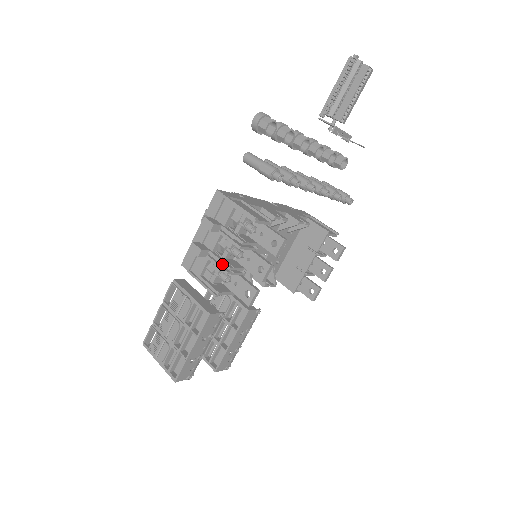
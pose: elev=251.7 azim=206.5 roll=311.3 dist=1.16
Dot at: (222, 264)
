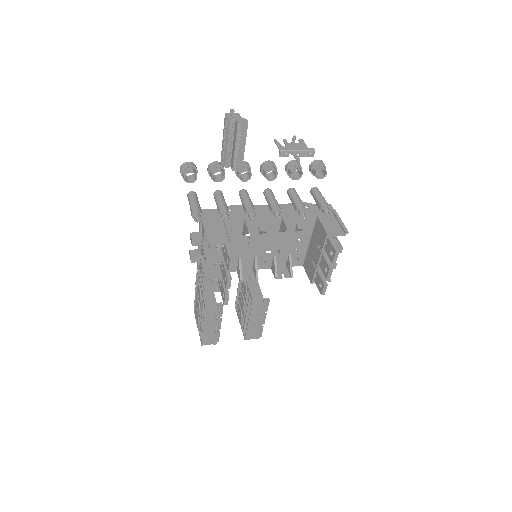
Dot at: (203, 271)
